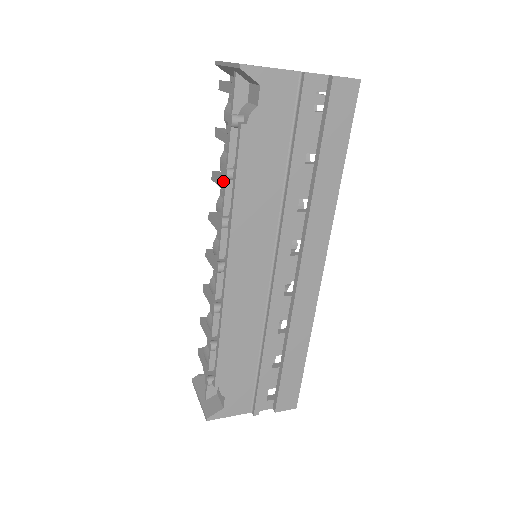
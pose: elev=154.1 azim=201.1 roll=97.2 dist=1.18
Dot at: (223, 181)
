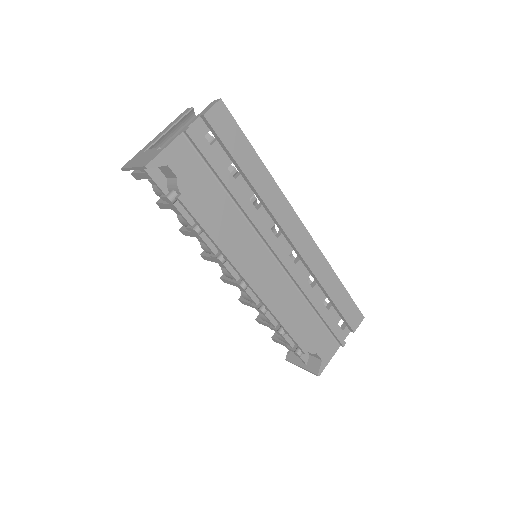
Dot at: occluded
